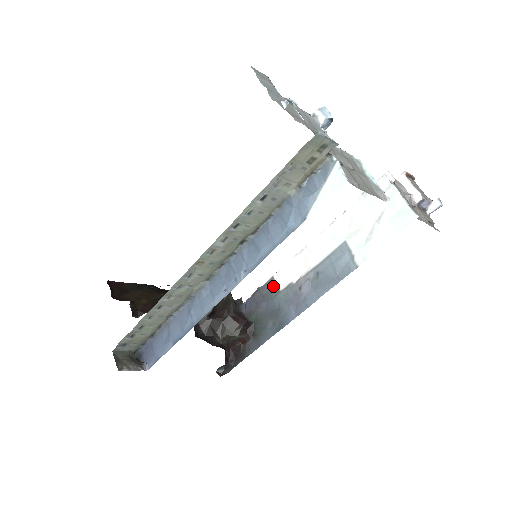
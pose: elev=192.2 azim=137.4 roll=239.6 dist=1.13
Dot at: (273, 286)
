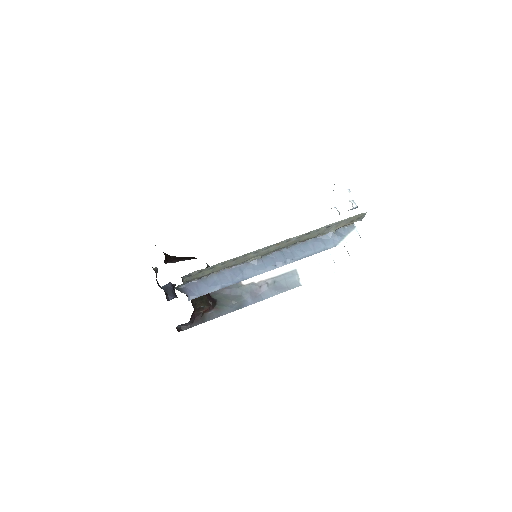
Dot at: occluded
